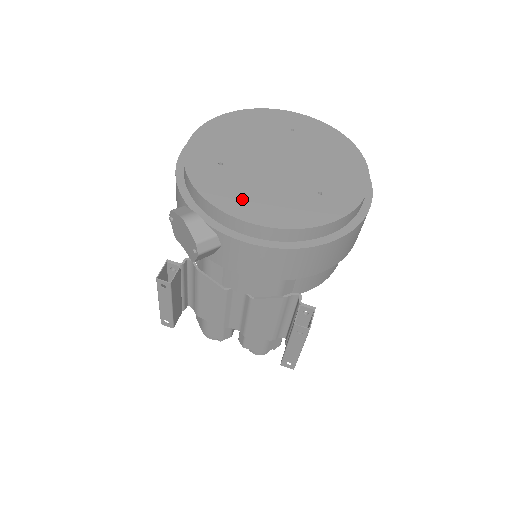
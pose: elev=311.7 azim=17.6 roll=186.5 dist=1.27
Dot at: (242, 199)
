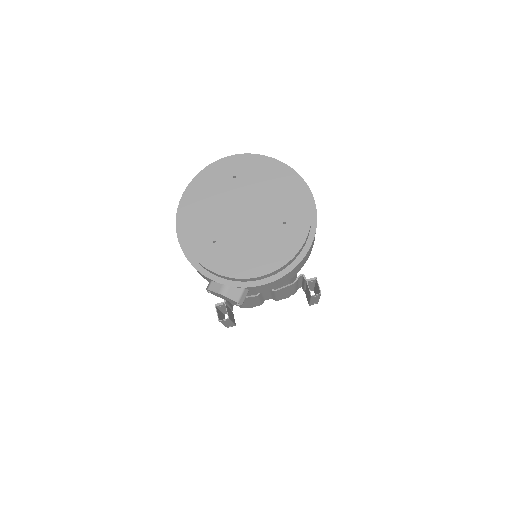
Dot at: (246, 262)
